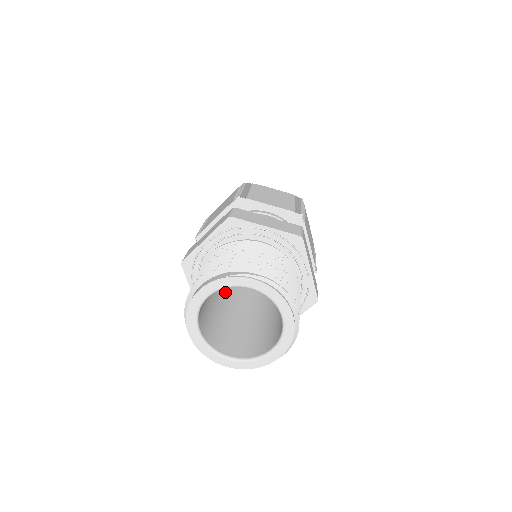
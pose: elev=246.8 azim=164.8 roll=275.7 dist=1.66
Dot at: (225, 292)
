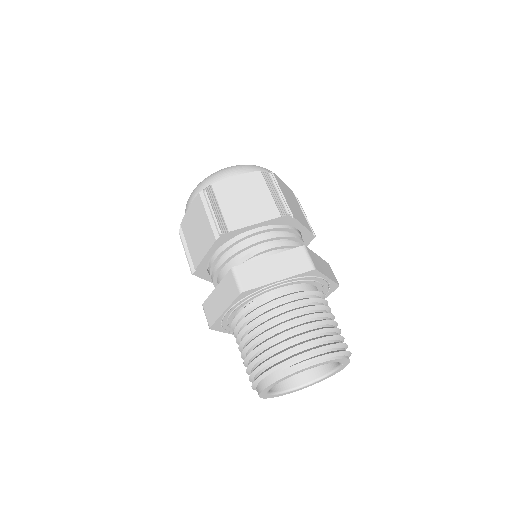
Dot at: occluded
